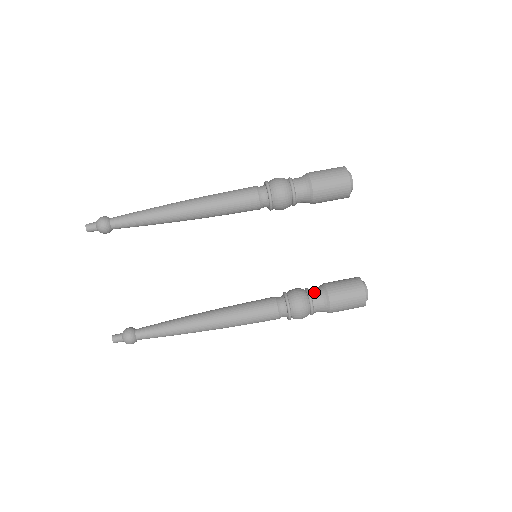
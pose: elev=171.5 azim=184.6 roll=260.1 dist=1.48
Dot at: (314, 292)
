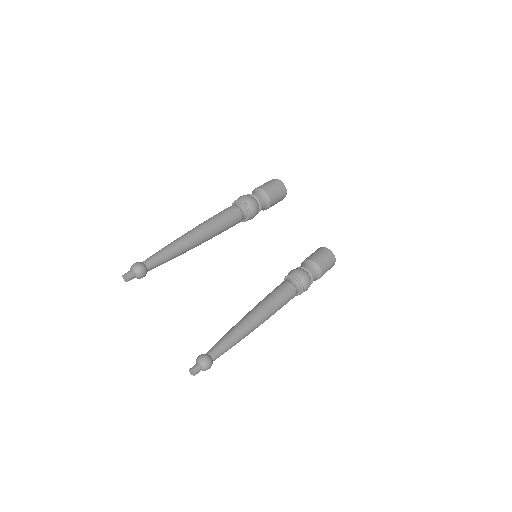
Dot at: (304, 266)
